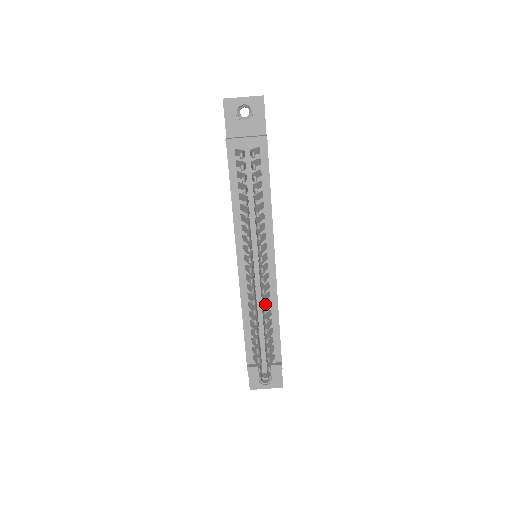
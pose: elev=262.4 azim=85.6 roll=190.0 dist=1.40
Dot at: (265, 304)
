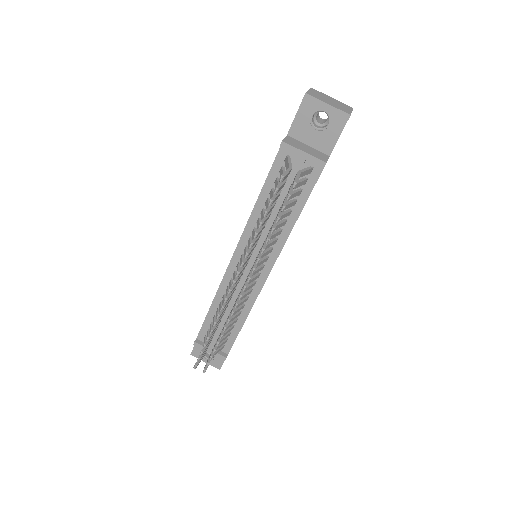
Dot at: occluded
